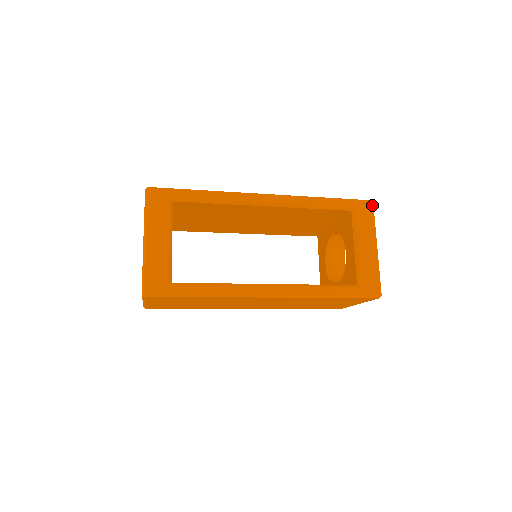
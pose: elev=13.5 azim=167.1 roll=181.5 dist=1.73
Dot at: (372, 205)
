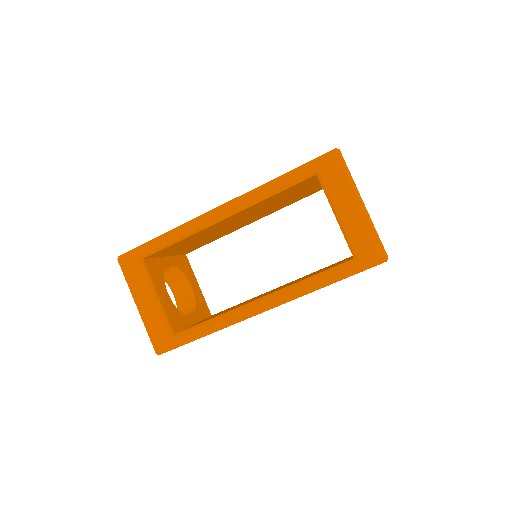
Dot at: (338, 155)
